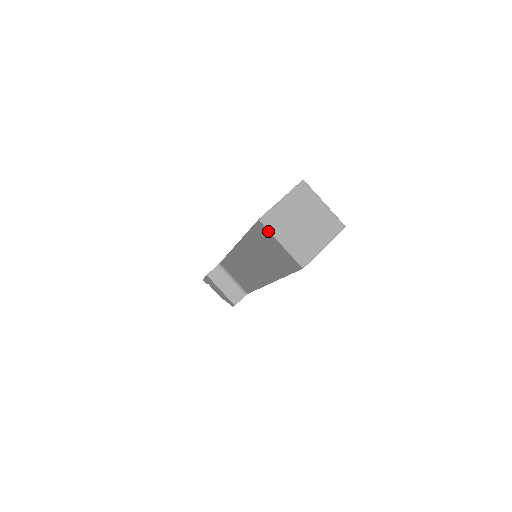
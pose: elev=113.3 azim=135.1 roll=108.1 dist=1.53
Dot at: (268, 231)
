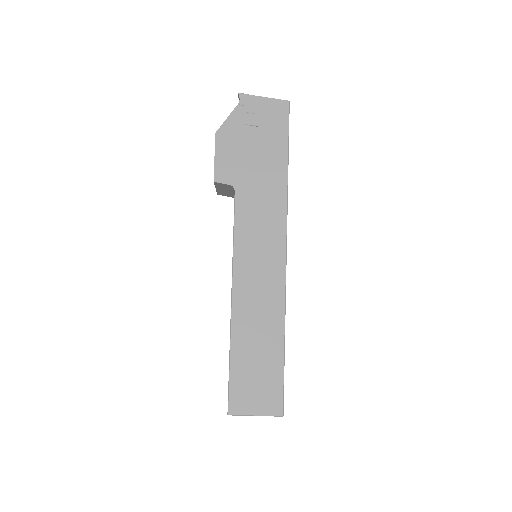
Dot at: occluded
